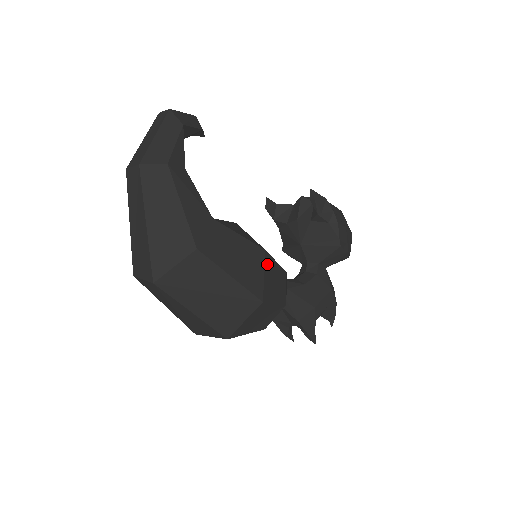
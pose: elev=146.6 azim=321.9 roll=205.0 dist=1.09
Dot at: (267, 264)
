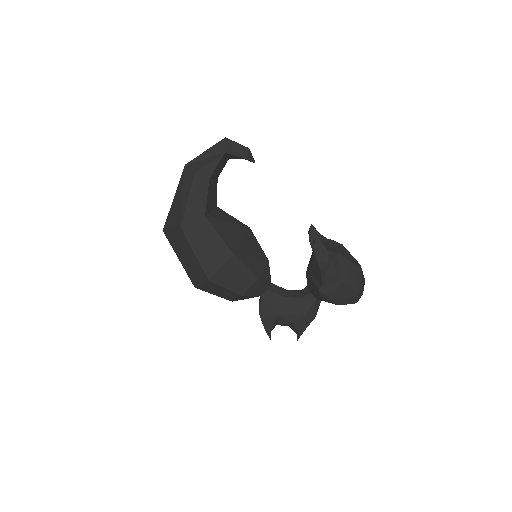
Dot at: (230, 262)
